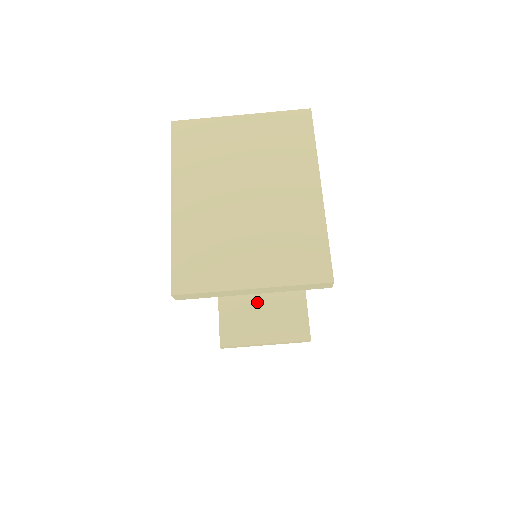
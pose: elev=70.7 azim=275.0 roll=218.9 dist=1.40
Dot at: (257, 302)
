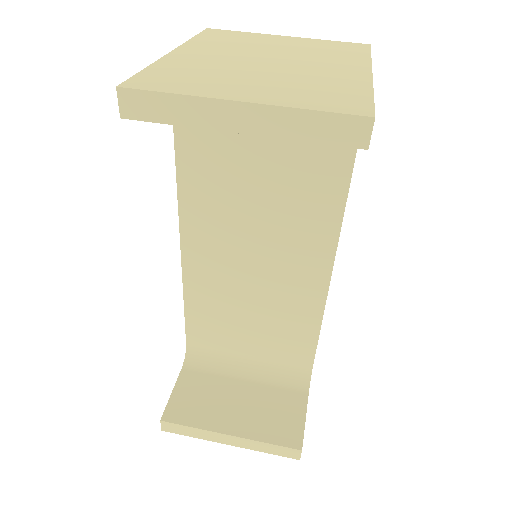
Dot at: (237, 378)
